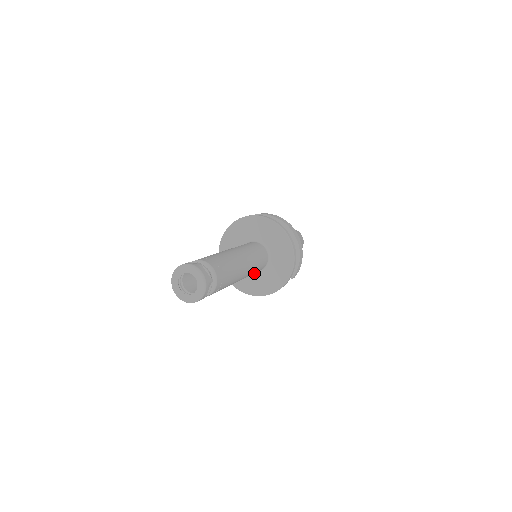
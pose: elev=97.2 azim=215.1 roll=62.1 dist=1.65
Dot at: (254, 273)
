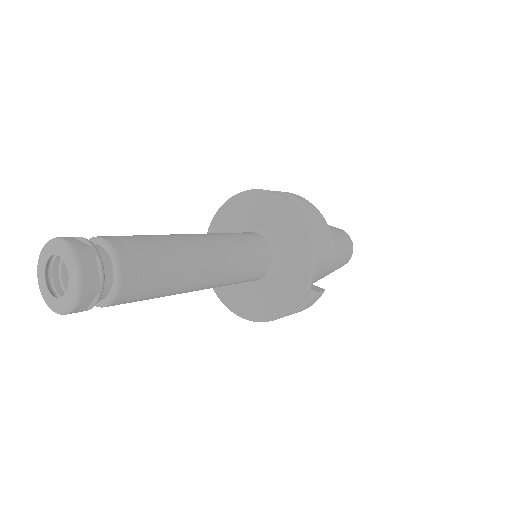
Dot at: (266, 281)
